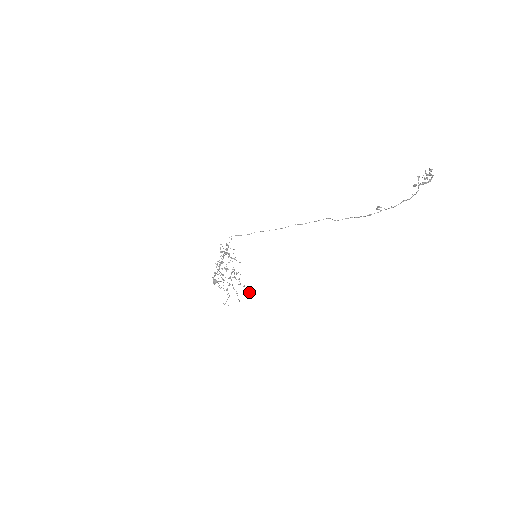
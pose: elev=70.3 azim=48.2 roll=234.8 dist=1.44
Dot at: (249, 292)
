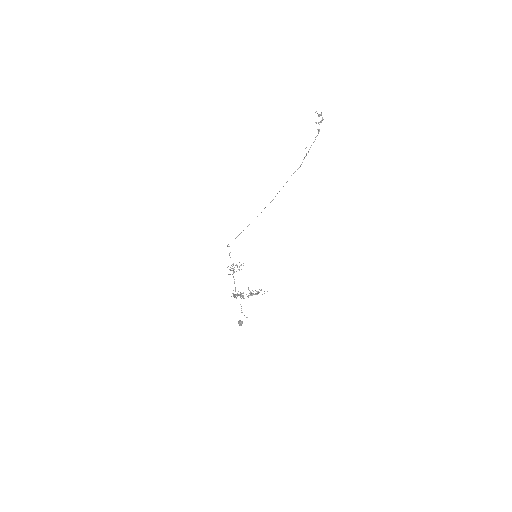
Dot at: (267, 291)
